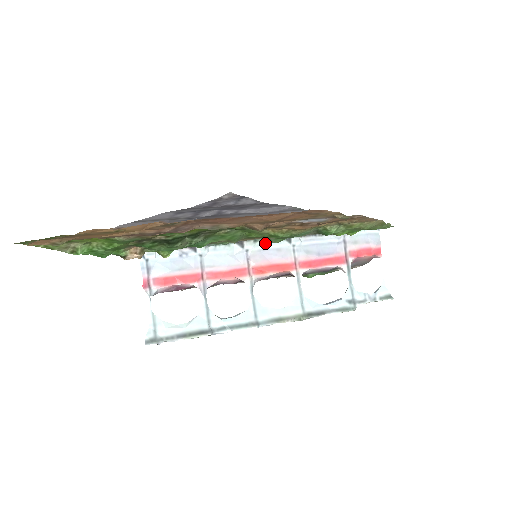
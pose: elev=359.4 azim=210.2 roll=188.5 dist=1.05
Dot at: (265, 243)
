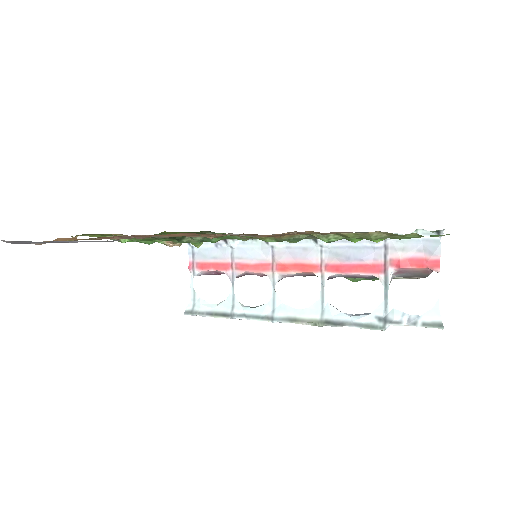
Dot at: occluded
